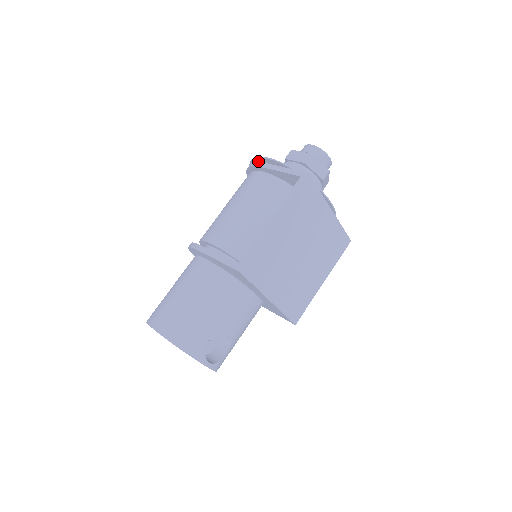
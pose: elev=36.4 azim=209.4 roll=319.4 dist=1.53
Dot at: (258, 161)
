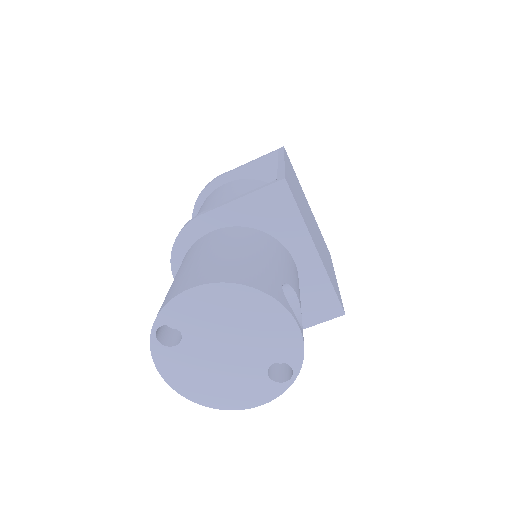
Dot at: occluded
